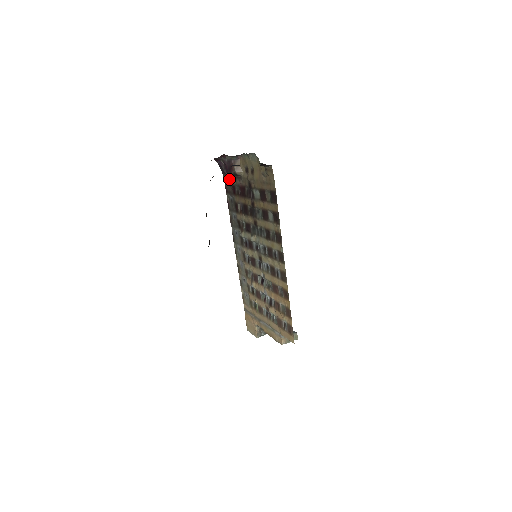
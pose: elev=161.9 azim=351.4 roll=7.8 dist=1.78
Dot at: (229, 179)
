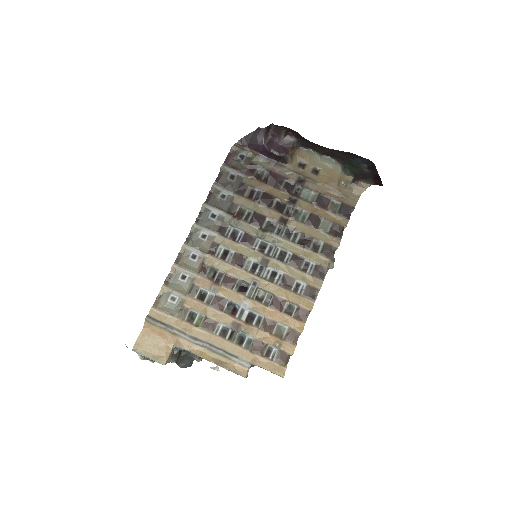
Dot at: (246, 154)
